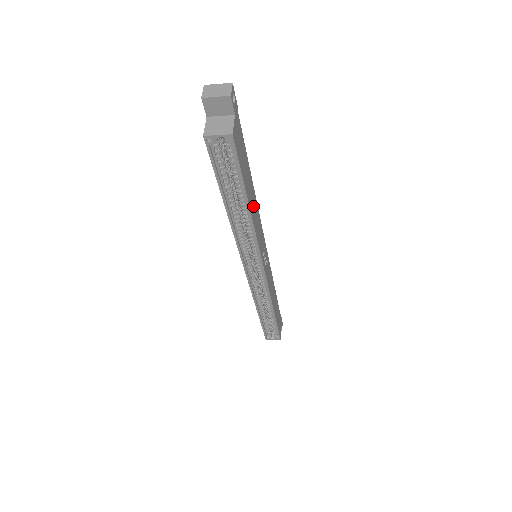
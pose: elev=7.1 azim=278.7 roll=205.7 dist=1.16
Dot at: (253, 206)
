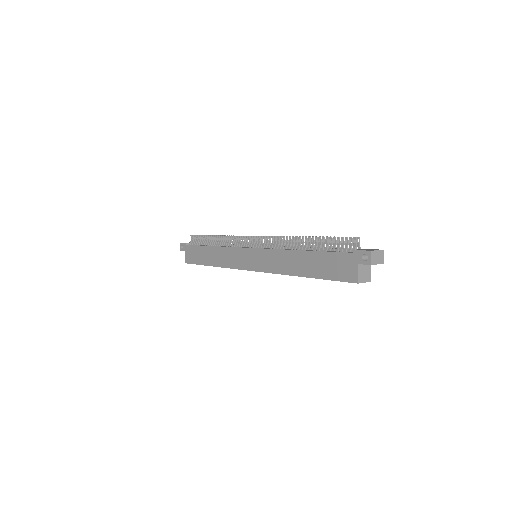
Dot at: occluded
